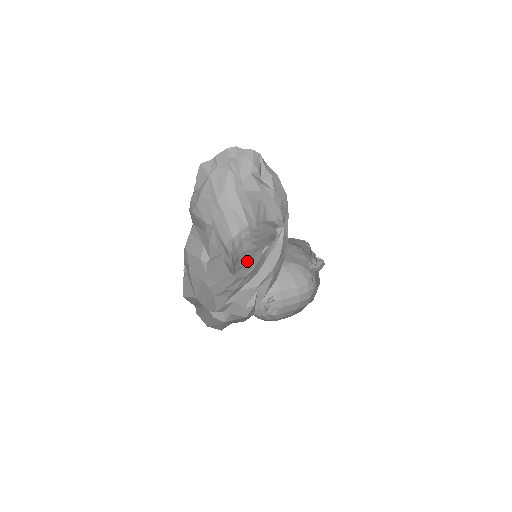
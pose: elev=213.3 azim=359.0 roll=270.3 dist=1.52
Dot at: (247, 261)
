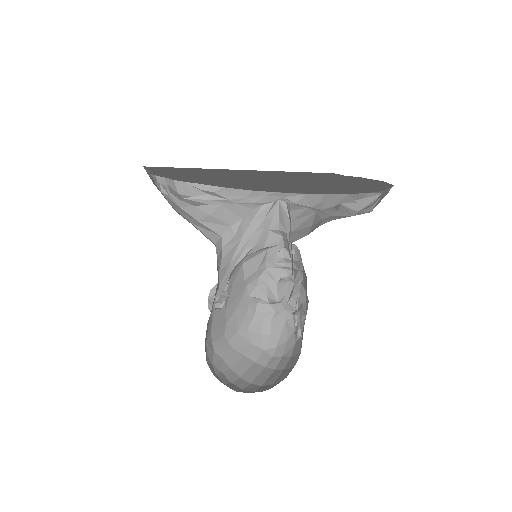
Dot at: occluded
